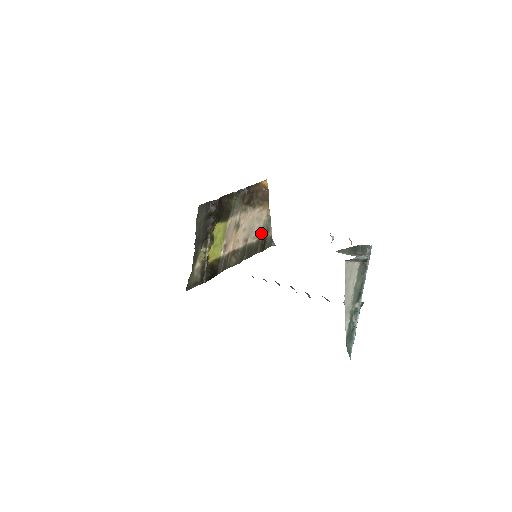
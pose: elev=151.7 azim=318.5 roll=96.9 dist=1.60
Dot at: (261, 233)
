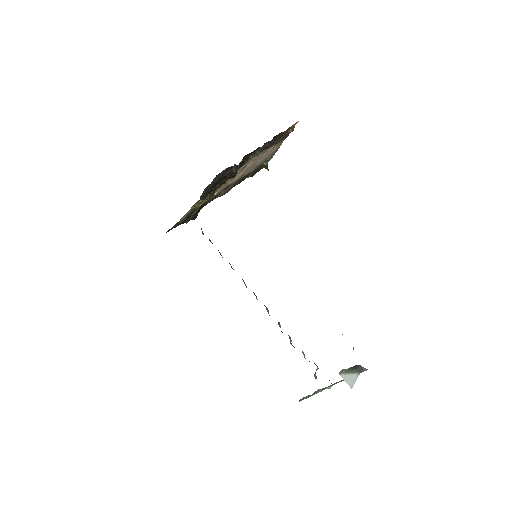
Dot at: (261, 162)
